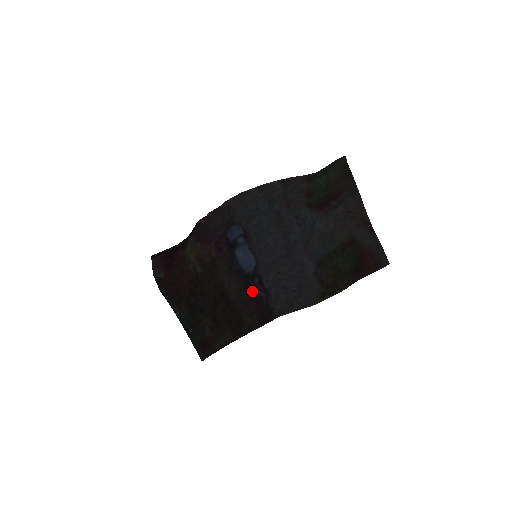
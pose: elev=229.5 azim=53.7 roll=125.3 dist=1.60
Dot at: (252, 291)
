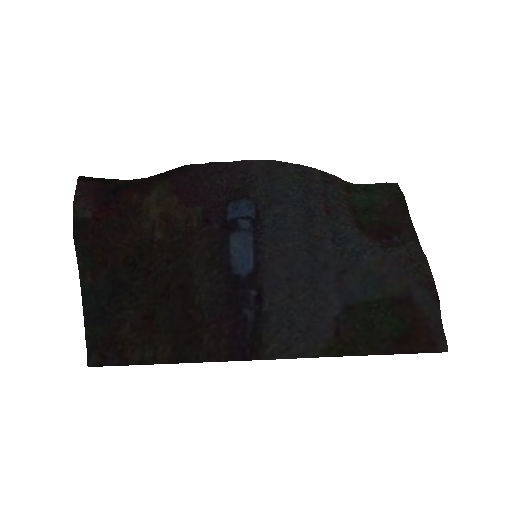
Dot at: (236, 304)
